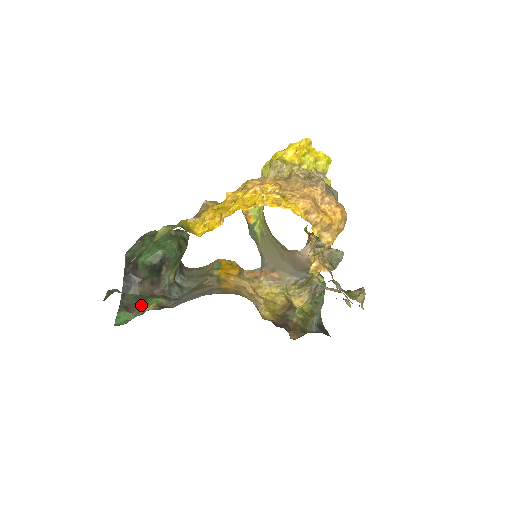
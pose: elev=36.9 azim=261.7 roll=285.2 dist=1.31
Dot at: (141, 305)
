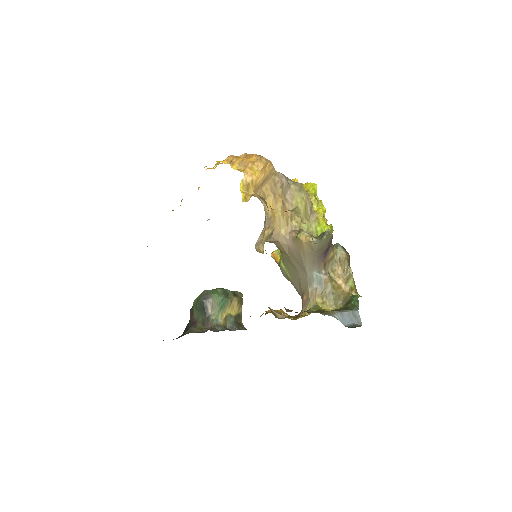
Dot at: occluded
